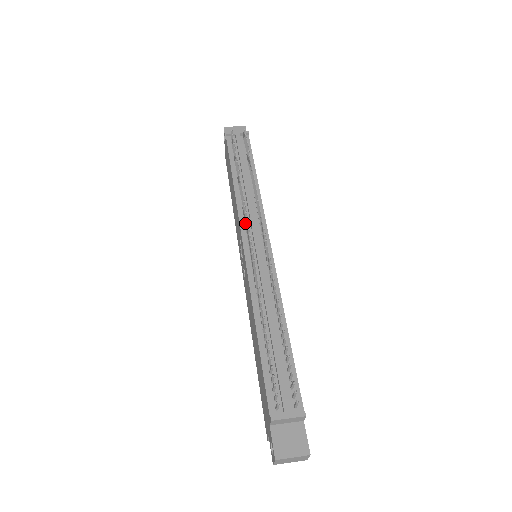
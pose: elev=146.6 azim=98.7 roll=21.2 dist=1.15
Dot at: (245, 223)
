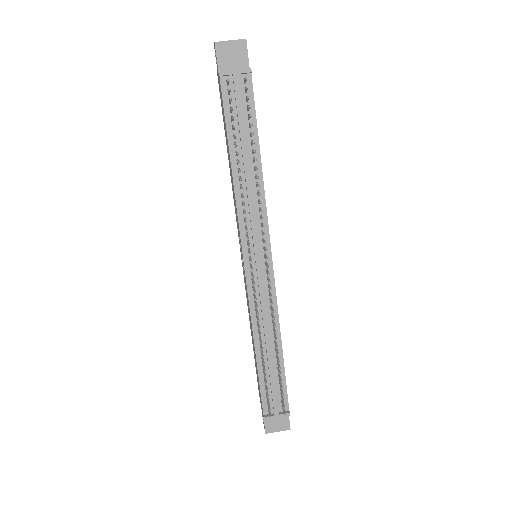
Dot at: (246, 236)
